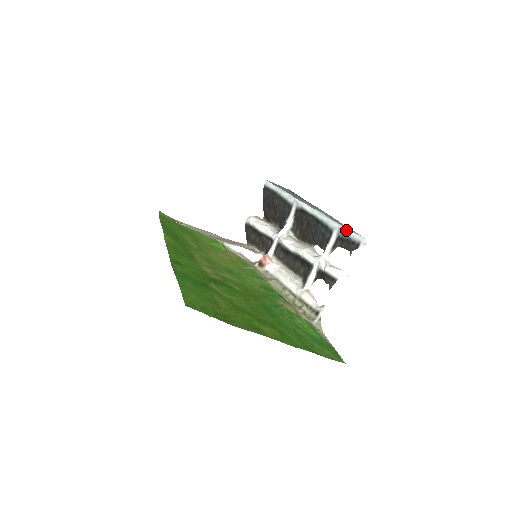
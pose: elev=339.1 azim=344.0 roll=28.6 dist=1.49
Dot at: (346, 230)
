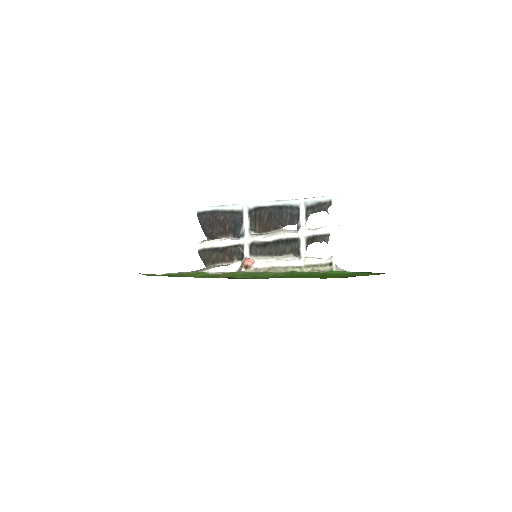
Dot at: (312, 199)
